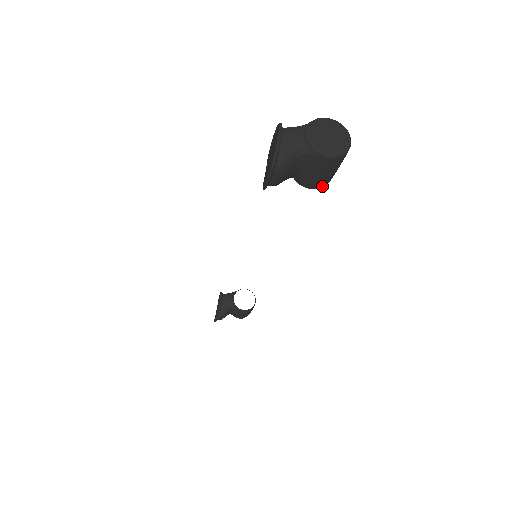
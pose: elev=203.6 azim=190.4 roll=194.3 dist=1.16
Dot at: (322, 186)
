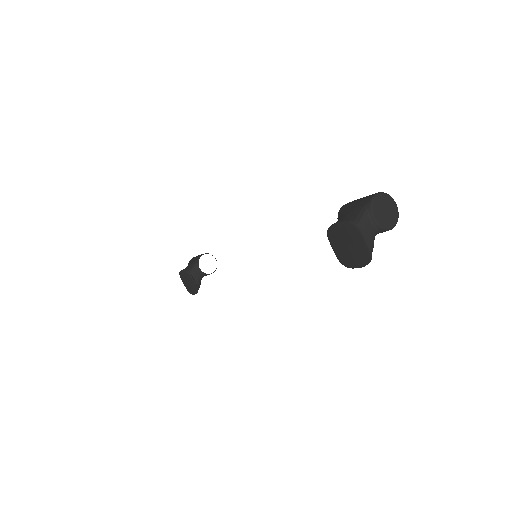
Dot at: occluded
